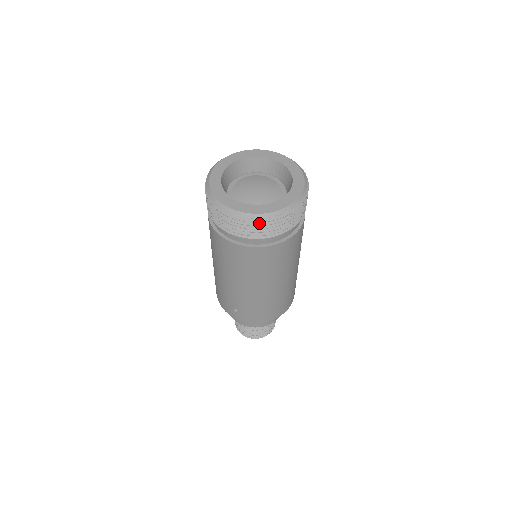
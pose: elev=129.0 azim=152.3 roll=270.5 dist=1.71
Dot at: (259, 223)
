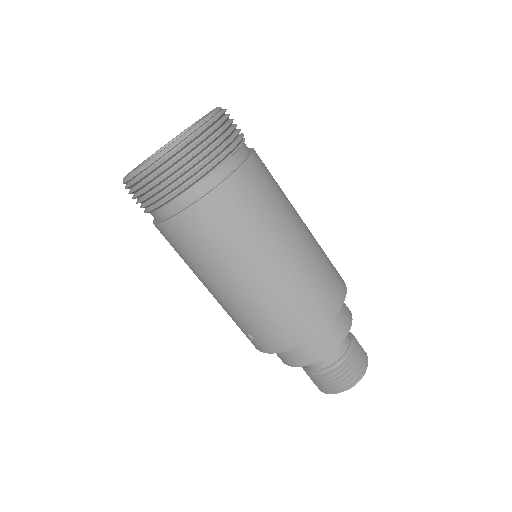
Dot at: (150, 177)
